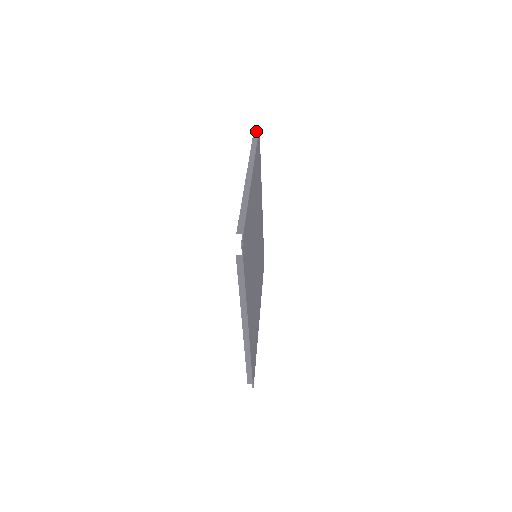
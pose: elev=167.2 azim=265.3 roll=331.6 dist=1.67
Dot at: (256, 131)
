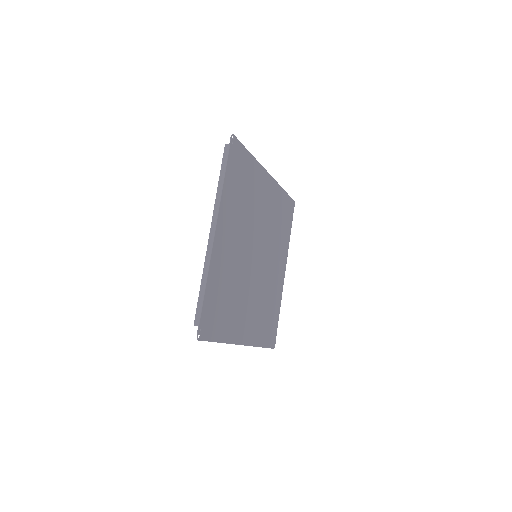
Dot at: occluded
